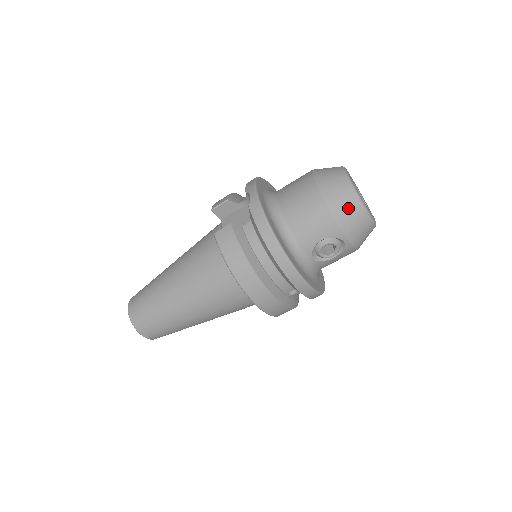
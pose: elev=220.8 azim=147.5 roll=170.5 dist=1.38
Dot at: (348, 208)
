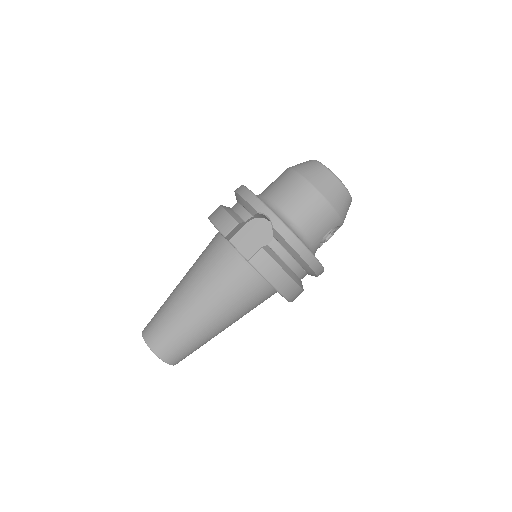
Dot at: (343, 201)
